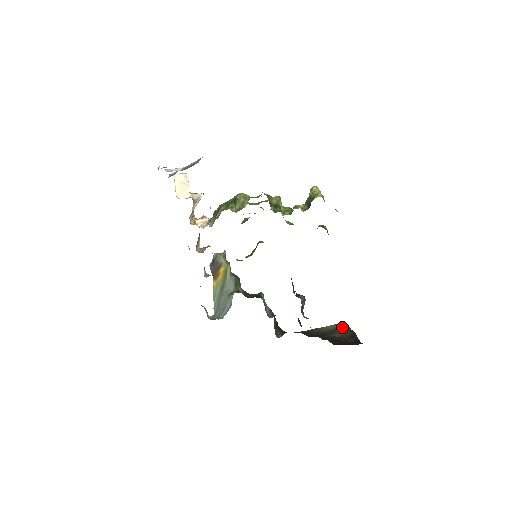
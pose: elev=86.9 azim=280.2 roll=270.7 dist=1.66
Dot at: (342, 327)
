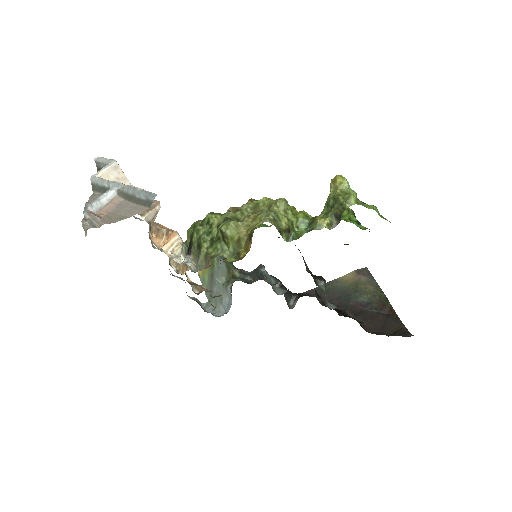
Dot at: (364, 279)
